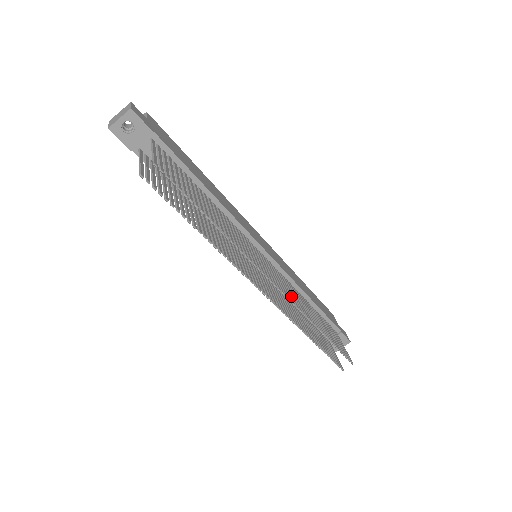
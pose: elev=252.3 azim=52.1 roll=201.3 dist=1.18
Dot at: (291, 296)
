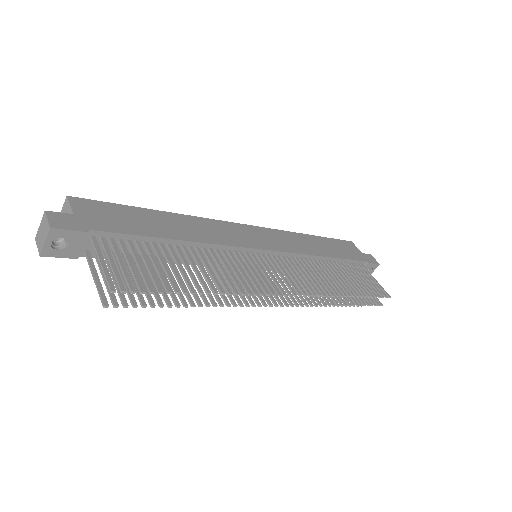
Dot at: (308, 285)
